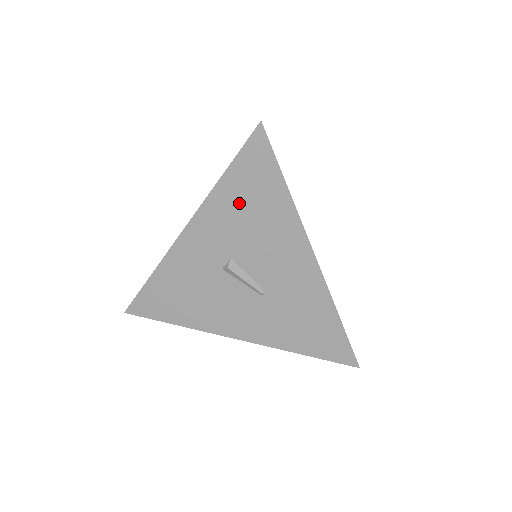
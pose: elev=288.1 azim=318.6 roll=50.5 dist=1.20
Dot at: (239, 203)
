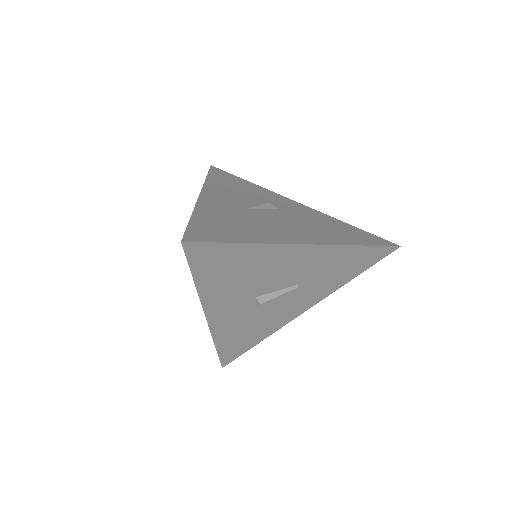
Dot at: (225, 279)
